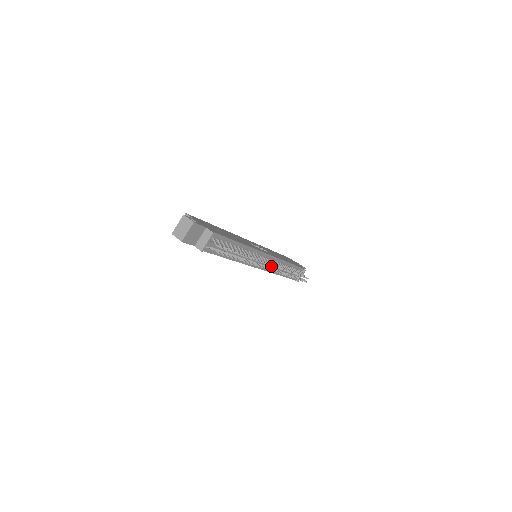
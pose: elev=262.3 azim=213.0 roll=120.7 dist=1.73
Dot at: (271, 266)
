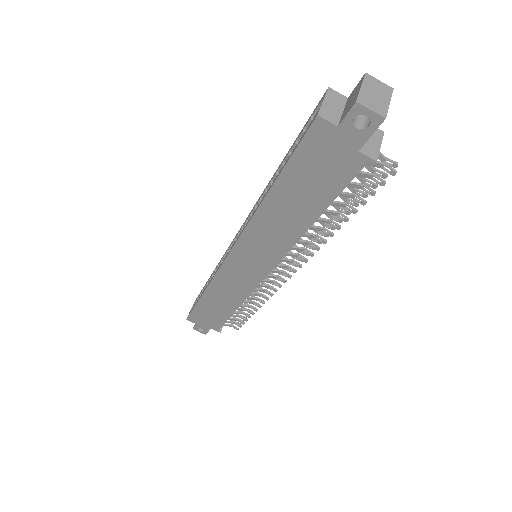
Dot at: occluded
